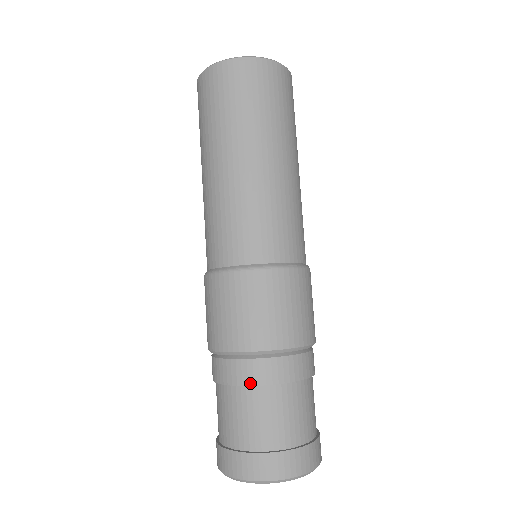
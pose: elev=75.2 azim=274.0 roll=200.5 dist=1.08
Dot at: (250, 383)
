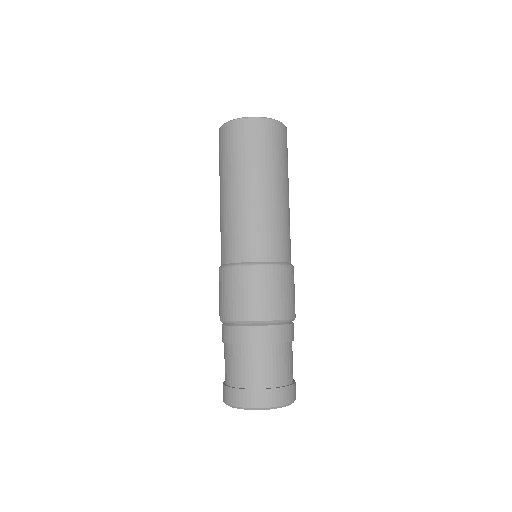
Dot at: (247, 342)
